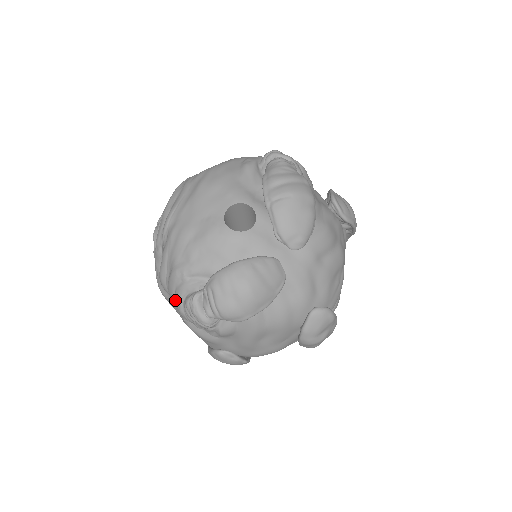
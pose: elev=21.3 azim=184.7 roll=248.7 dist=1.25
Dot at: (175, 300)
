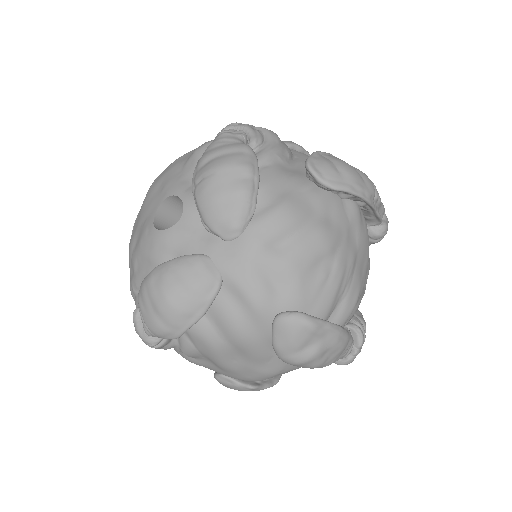
Dot at: occluded
